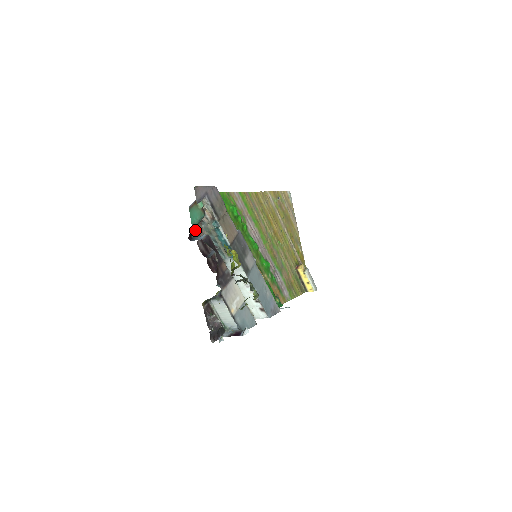
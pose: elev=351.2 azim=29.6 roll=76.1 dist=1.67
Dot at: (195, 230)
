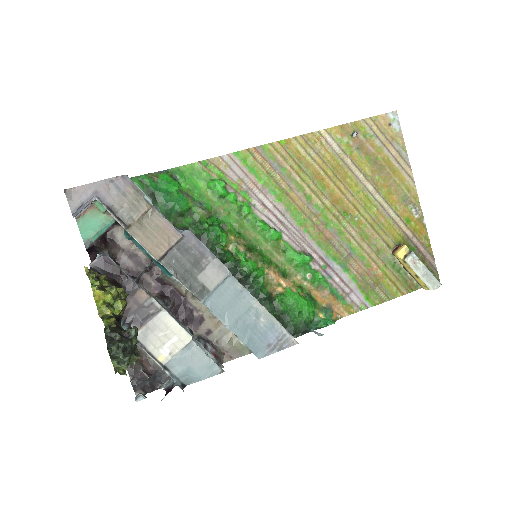
Dot at: (96, 246)
